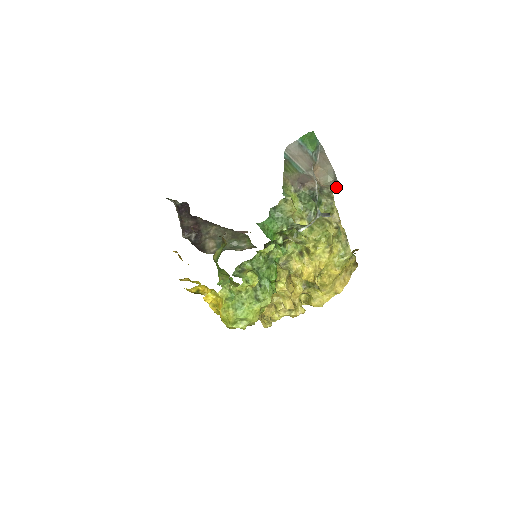
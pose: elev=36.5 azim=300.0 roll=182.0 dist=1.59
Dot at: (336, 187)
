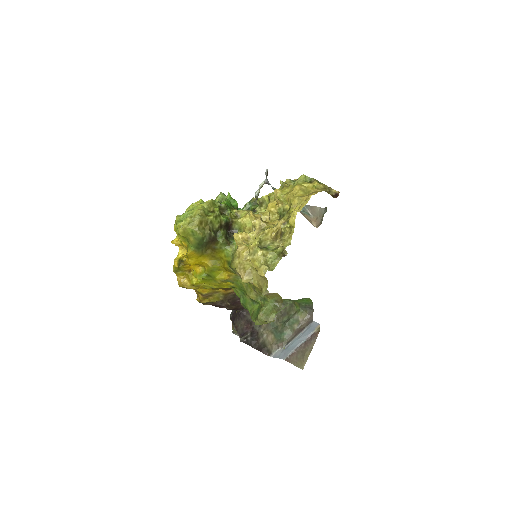
Dot at: occluded
